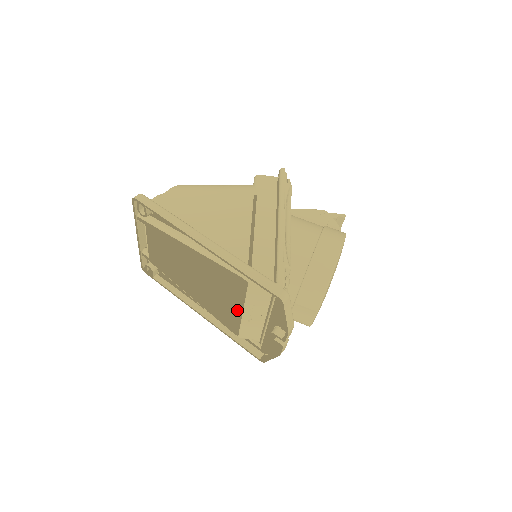
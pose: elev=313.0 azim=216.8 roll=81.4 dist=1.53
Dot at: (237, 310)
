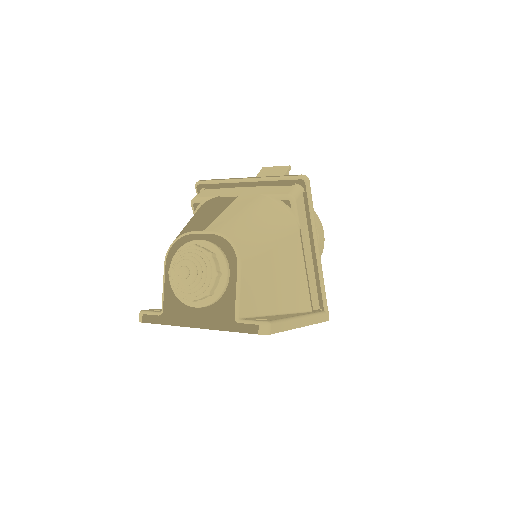
Dot at: occluded
